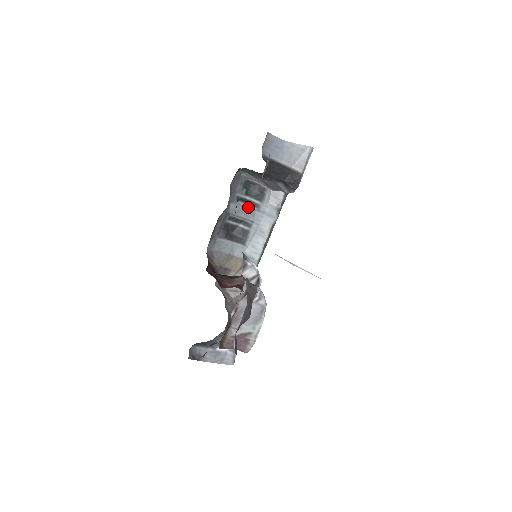
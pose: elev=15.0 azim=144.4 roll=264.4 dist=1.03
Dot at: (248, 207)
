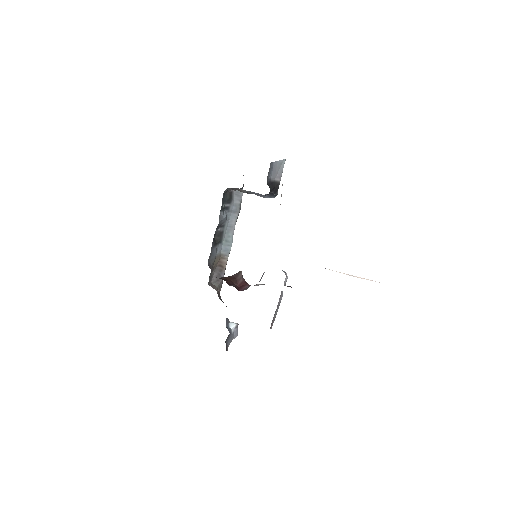
Dot at: (224, 213)
